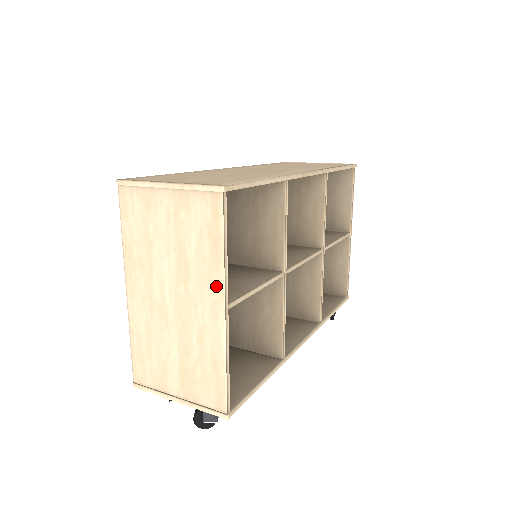
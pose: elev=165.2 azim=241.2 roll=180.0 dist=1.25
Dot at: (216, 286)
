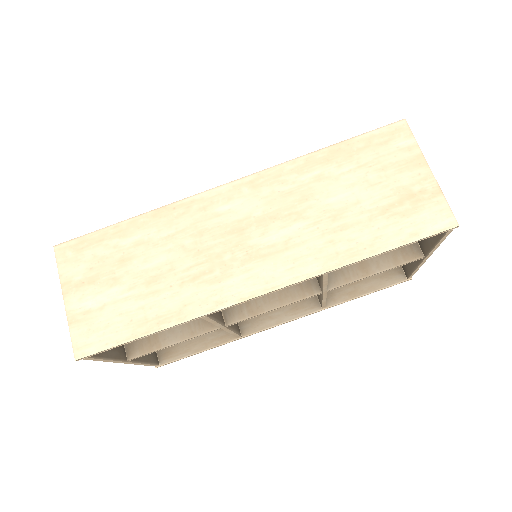
Dot at: occluded
